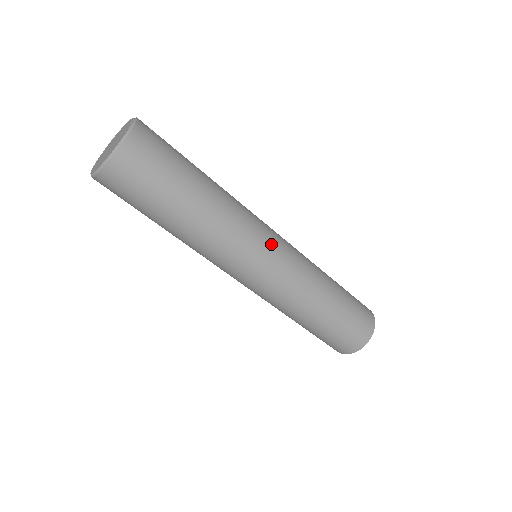
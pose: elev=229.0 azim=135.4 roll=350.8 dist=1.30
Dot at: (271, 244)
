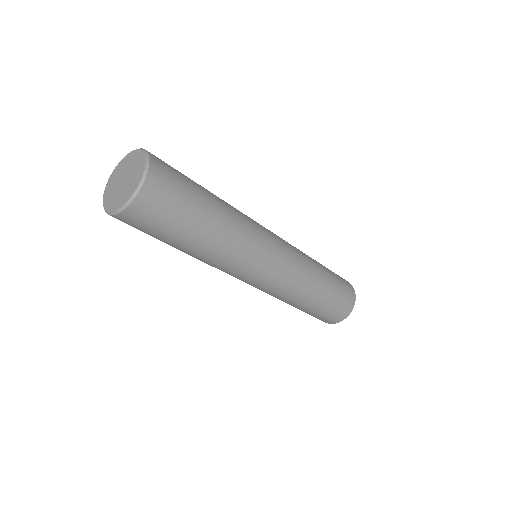
Dot at: (257, 276)
